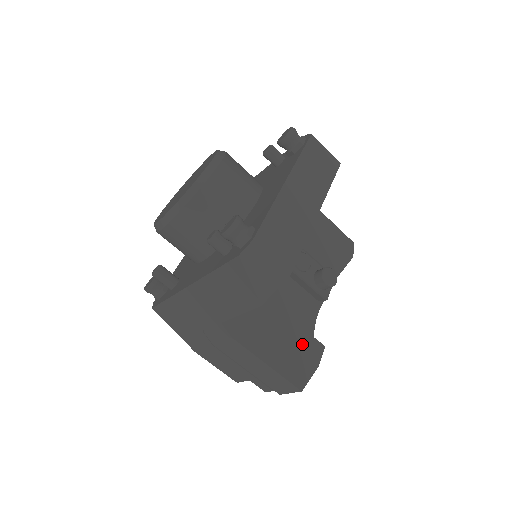
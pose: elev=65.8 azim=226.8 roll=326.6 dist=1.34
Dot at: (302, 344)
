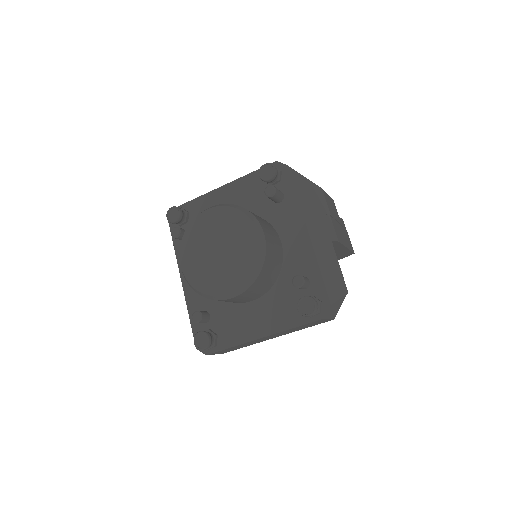
Dot at: occluded
